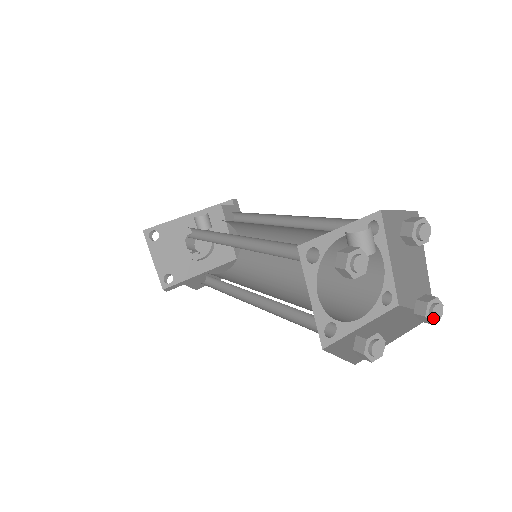
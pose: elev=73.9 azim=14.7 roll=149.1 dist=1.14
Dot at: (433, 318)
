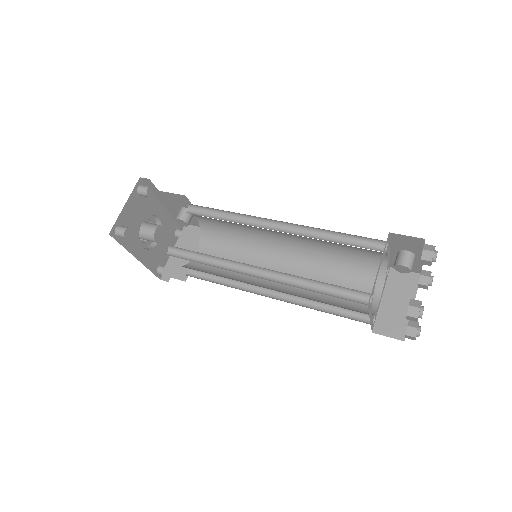
Dot at: (419, 333)
